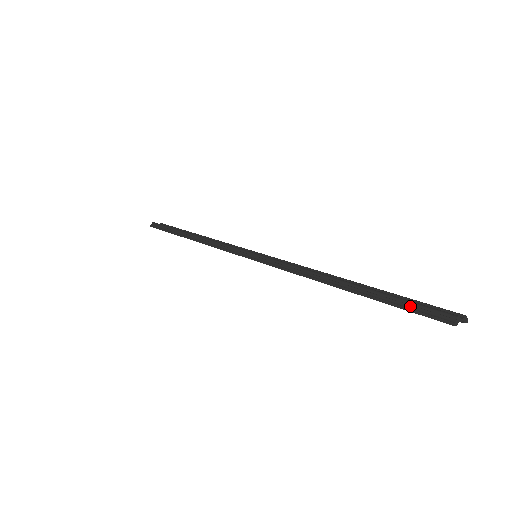
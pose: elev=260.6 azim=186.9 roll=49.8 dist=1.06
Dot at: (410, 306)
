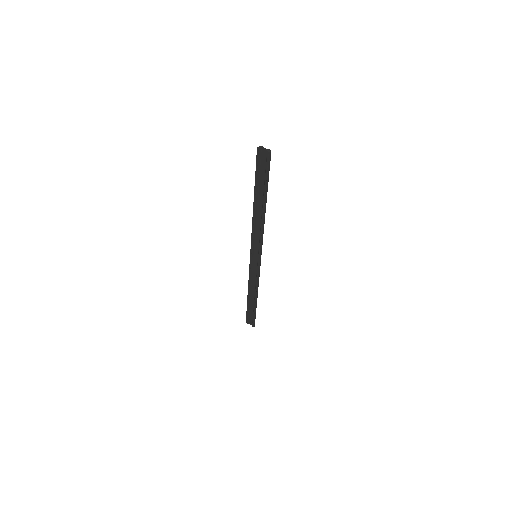
Dot at: (258, 167)
